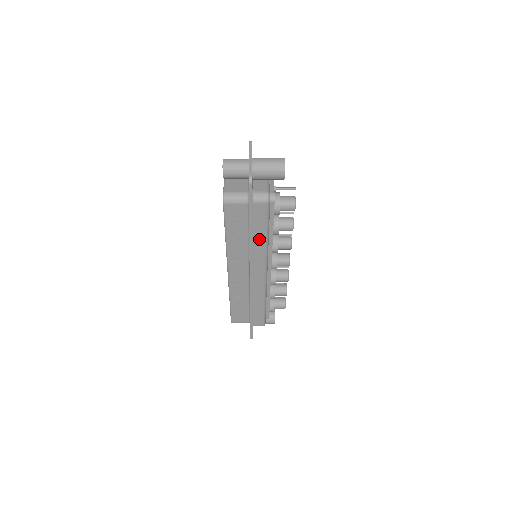
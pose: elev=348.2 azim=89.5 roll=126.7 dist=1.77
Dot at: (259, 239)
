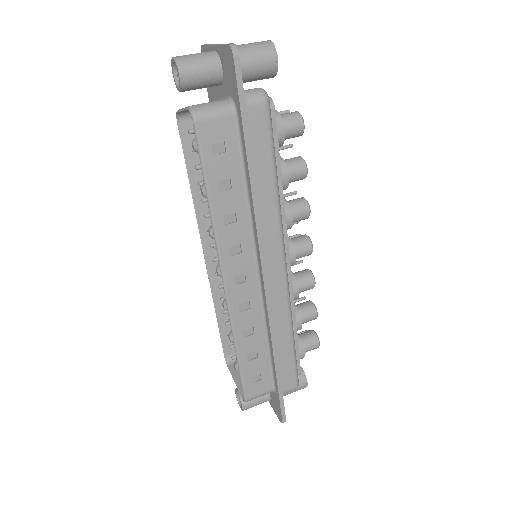
Dot at: (265, 189)
